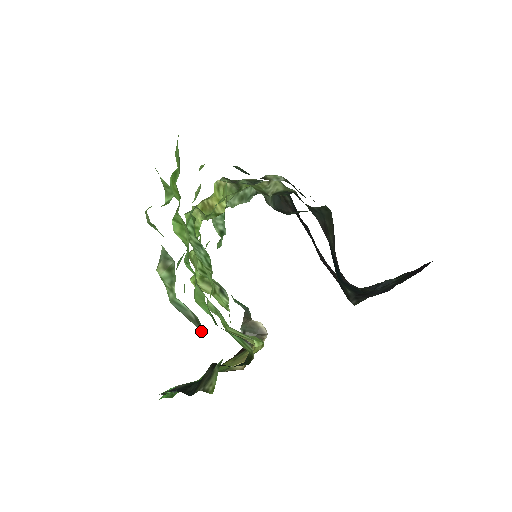
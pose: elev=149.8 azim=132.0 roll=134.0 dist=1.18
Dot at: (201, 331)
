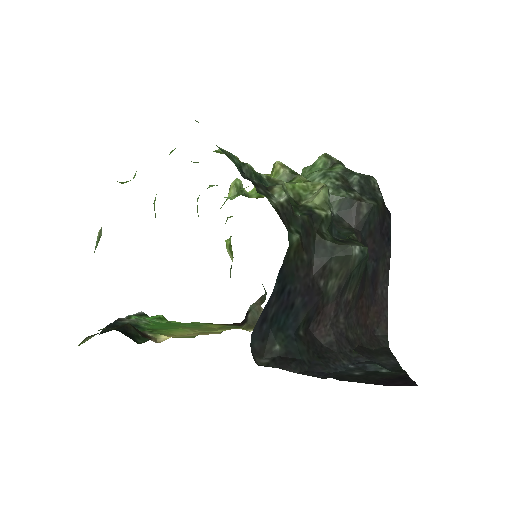
Dot at: occluded
